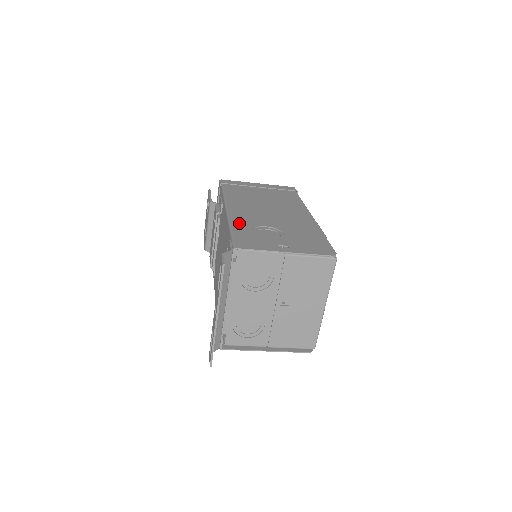
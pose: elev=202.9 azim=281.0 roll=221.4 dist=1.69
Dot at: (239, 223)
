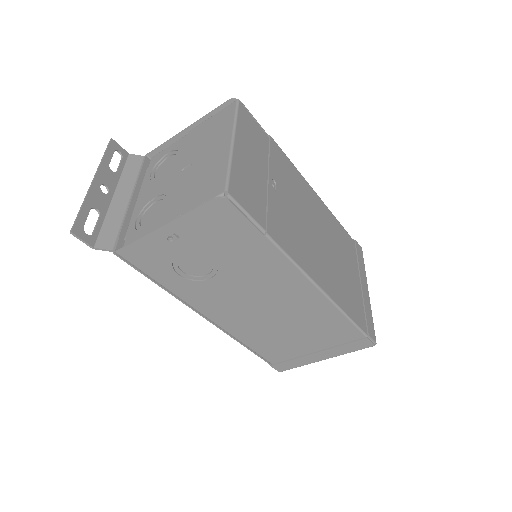
Dot at: occluded
